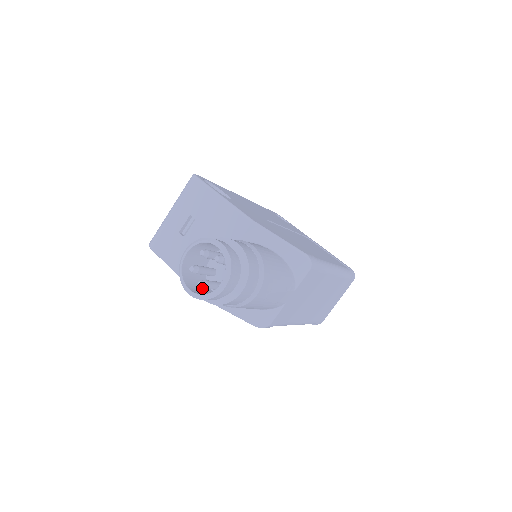
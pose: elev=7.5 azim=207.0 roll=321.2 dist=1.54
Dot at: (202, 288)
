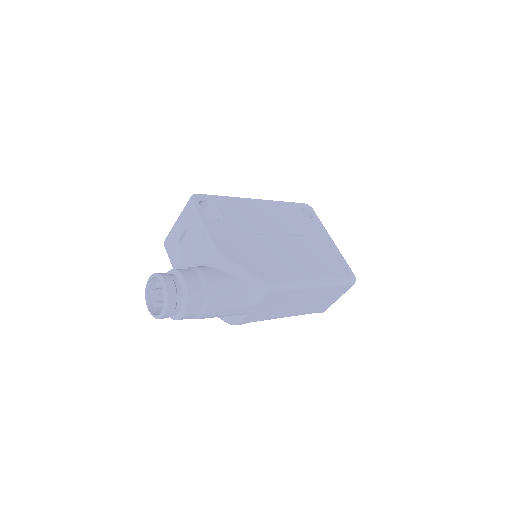
Dot at: occluded
